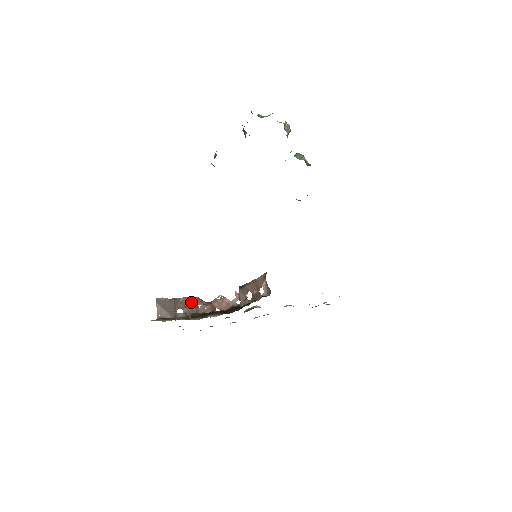
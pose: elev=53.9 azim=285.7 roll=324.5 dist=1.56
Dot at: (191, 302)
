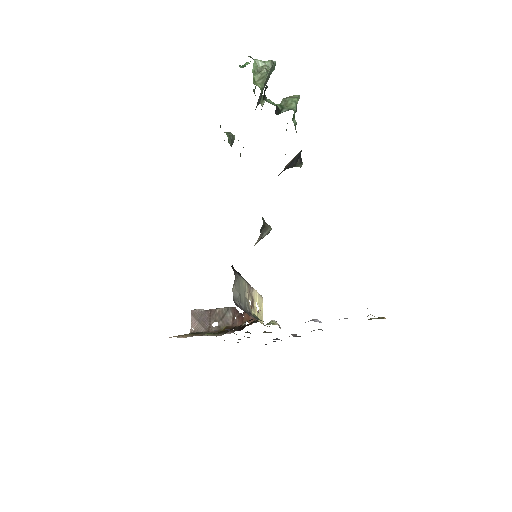
Dot at: (228, 313)
